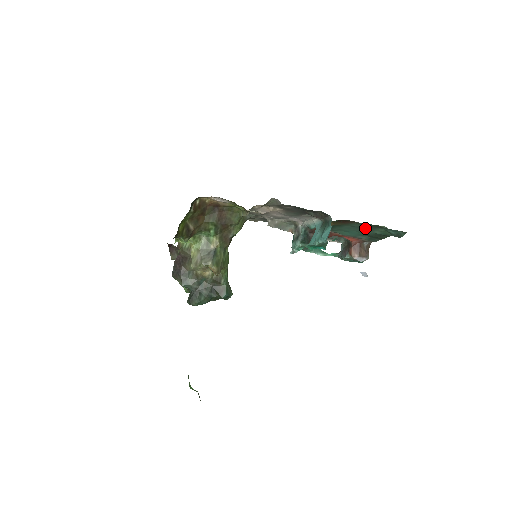
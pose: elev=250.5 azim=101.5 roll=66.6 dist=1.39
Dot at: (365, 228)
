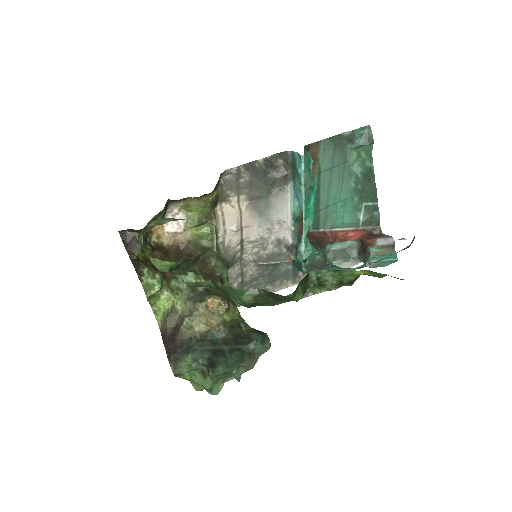
Dot at: (339, 165)
